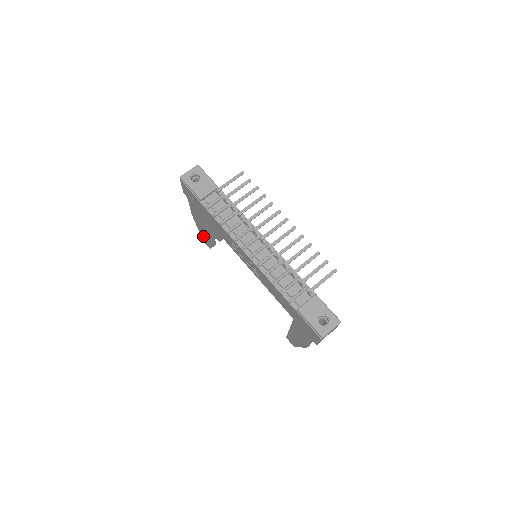
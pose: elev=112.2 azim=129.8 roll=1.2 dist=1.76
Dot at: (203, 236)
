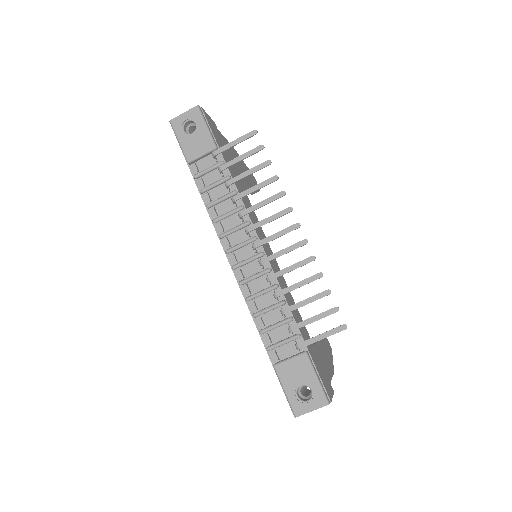
Dot at: occluded
